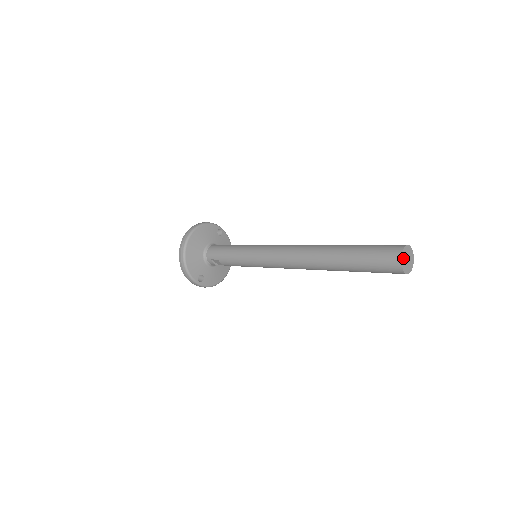
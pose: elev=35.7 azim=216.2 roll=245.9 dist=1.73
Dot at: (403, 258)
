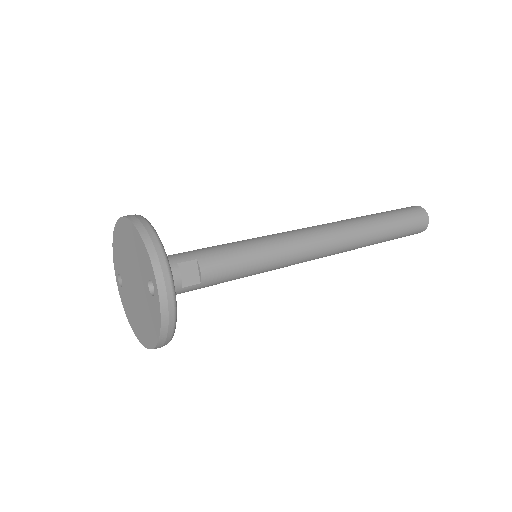
Dot at: occluded
